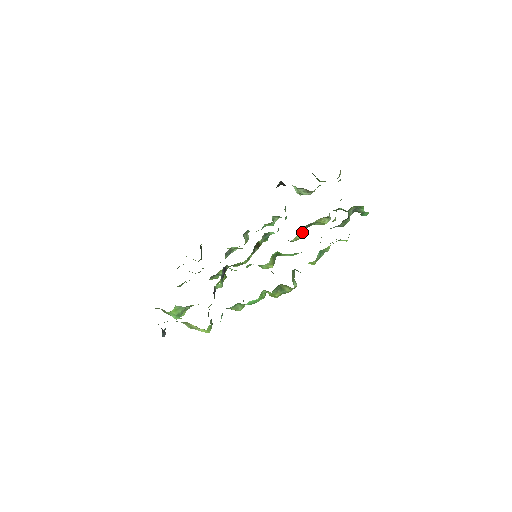
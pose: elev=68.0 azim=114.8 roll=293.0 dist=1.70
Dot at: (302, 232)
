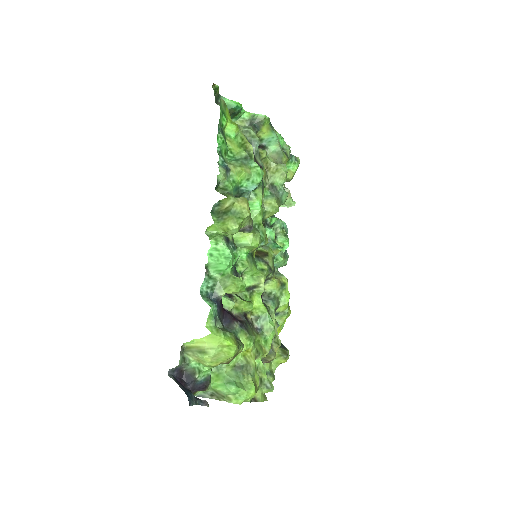
Dot at: (272, 197)
